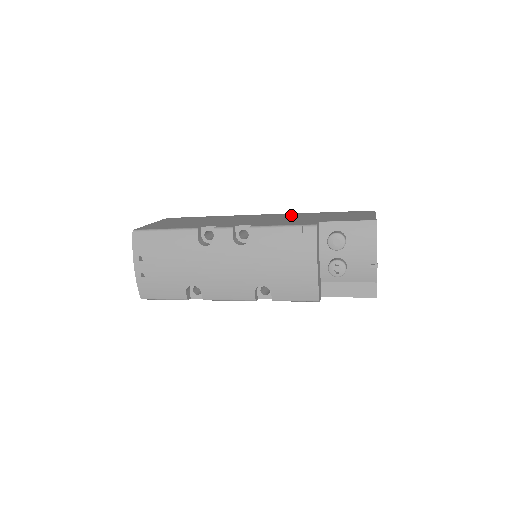
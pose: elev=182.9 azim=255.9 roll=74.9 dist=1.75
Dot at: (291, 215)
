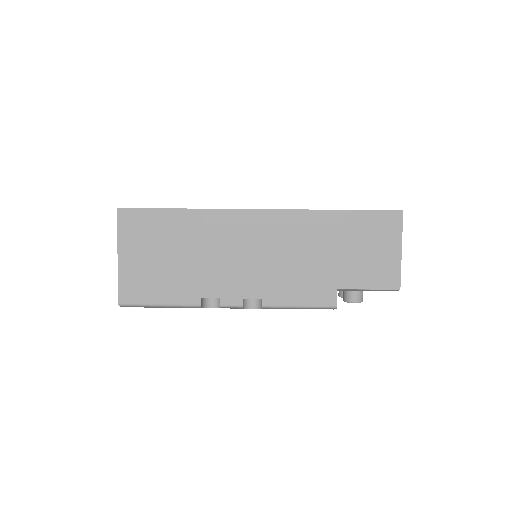
Dot at: (298, 231)
